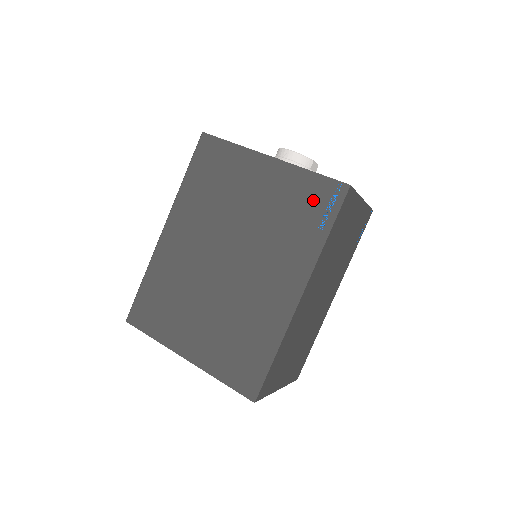
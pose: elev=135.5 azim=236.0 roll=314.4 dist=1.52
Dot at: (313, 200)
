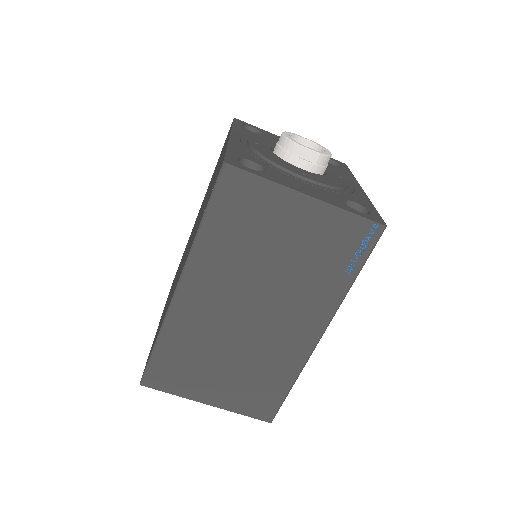
Dot at: (214, 182)
